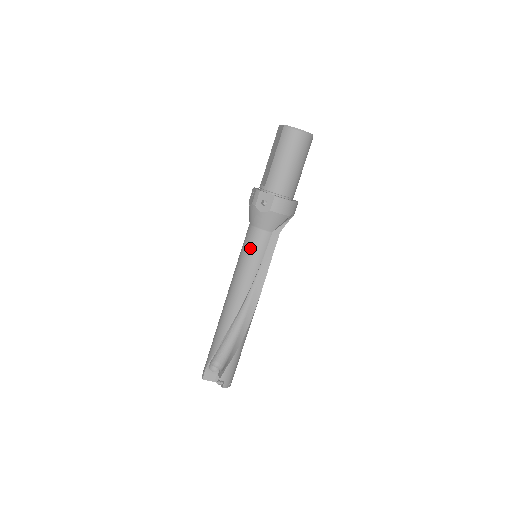
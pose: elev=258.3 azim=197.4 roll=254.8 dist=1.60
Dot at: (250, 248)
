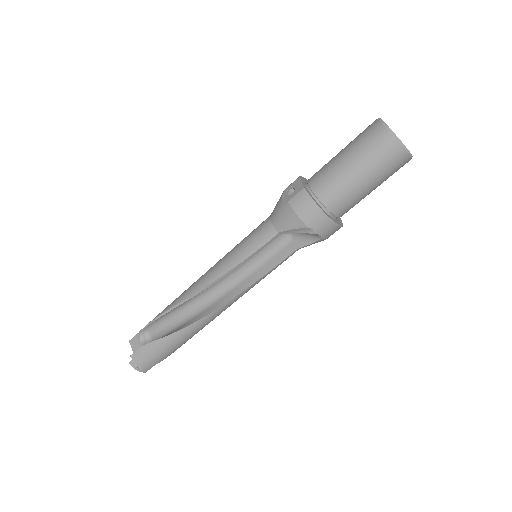
Dot at: (249, 236)
